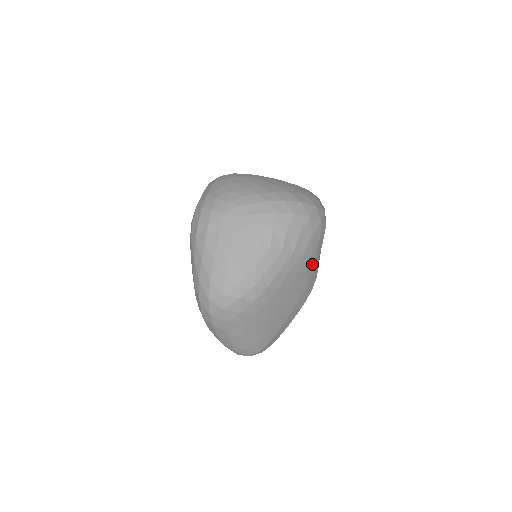
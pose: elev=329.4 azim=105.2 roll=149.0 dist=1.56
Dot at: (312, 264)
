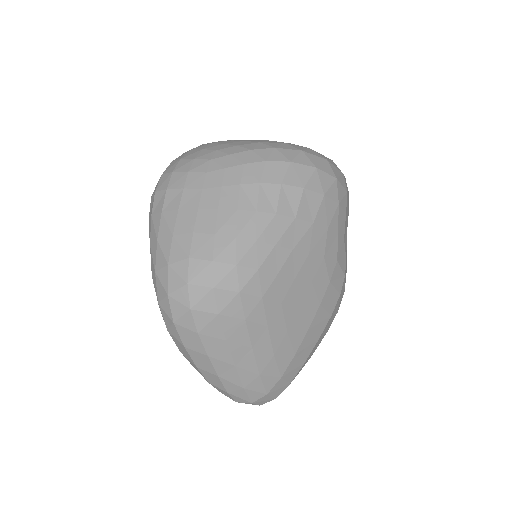
Dot at: (332, 246)
